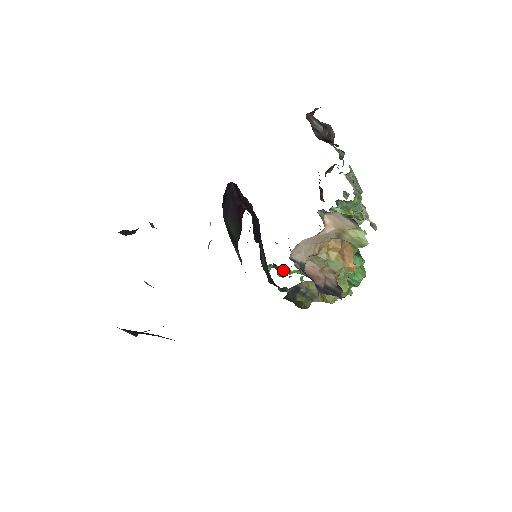
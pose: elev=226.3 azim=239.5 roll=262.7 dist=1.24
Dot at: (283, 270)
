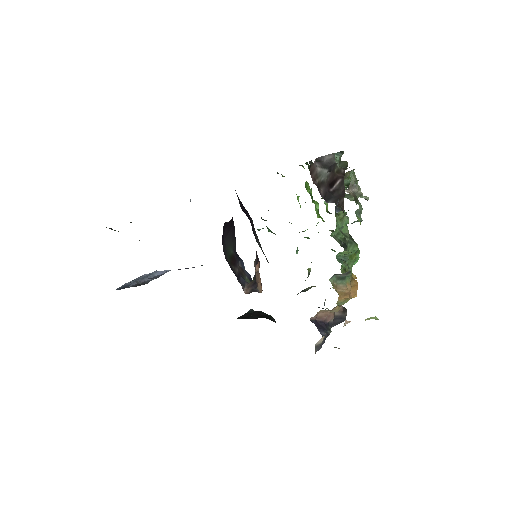
Dot at: occluded
